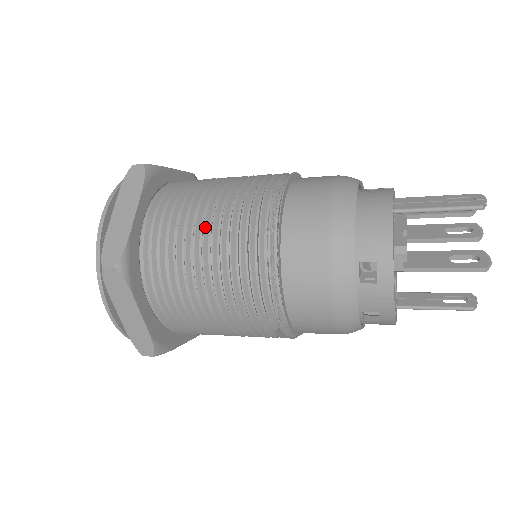
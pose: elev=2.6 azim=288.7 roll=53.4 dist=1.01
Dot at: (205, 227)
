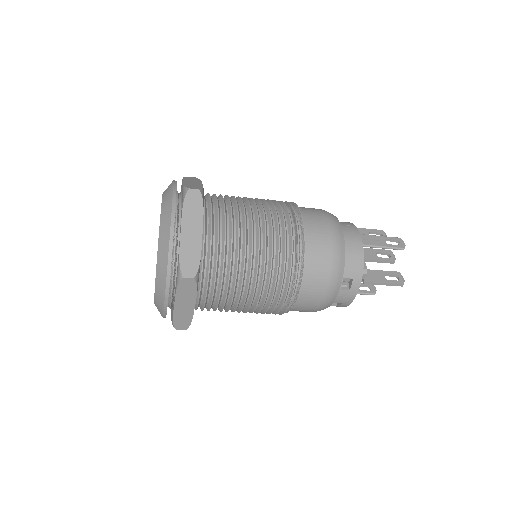
Dot at: (253, 249)
